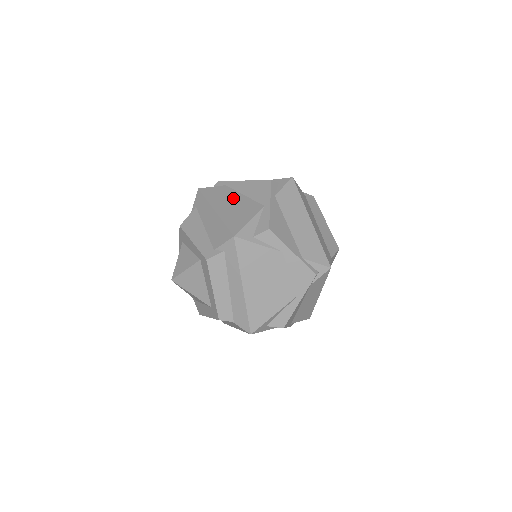
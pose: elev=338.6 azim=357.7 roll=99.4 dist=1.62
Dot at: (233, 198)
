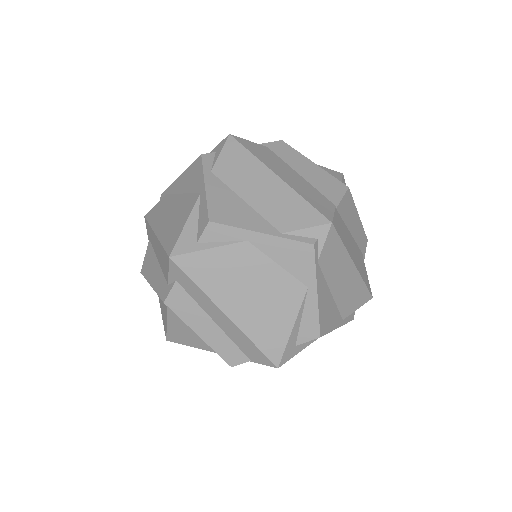
Dot at: (172, 205)
